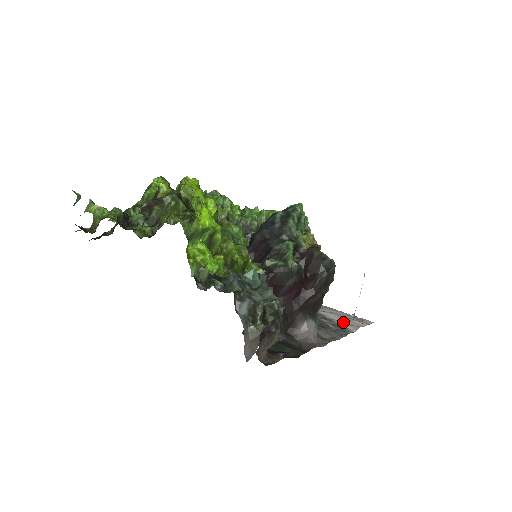
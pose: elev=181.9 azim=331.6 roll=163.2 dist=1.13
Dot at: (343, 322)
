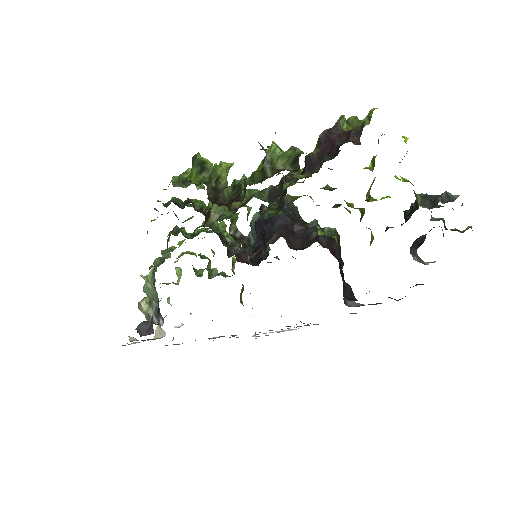
Dot at: (276, 331)
